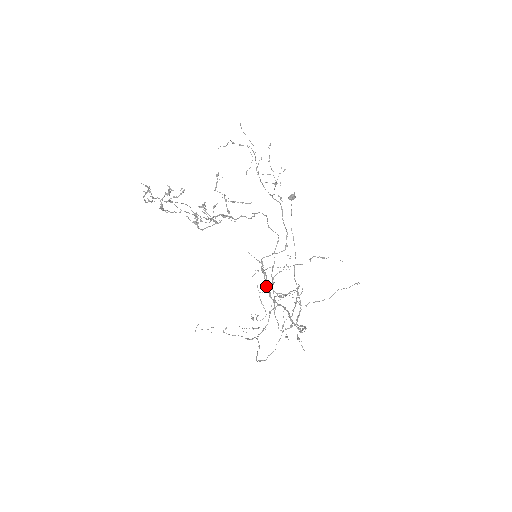
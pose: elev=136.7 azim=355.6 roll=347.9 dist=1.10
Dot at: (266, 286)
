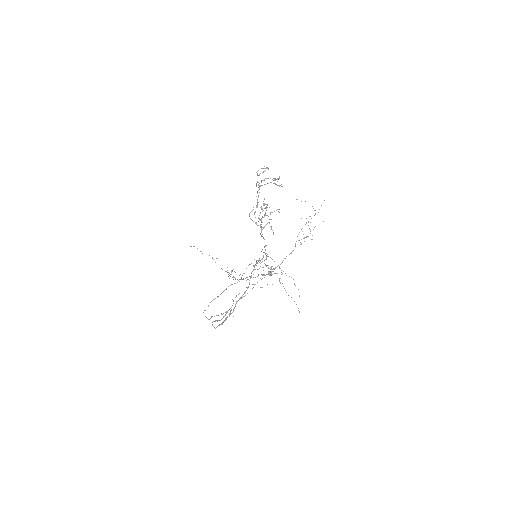
Dot at: (254, 267)
